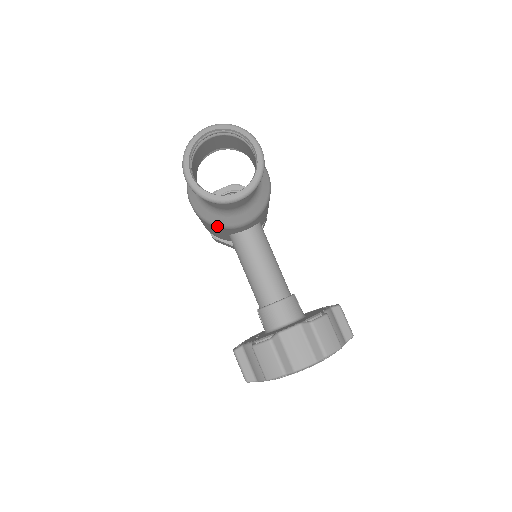
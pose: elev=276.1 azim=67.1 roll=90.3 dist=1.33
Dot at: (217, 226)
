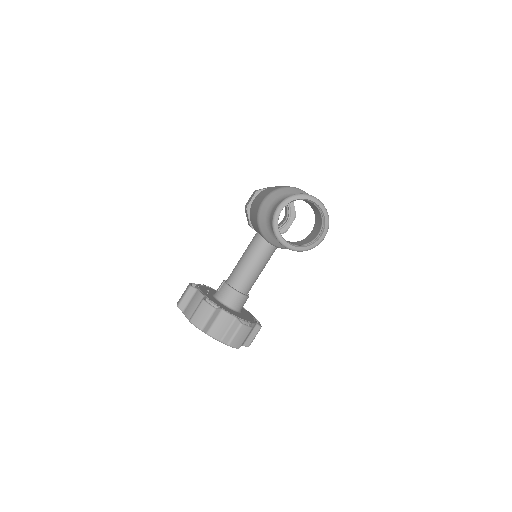
Dot at: (259, 228)
